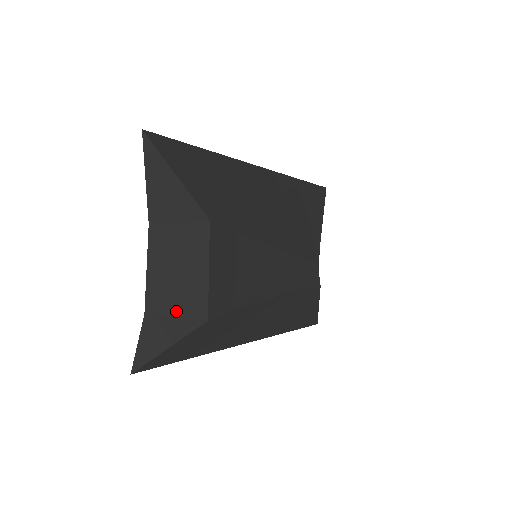
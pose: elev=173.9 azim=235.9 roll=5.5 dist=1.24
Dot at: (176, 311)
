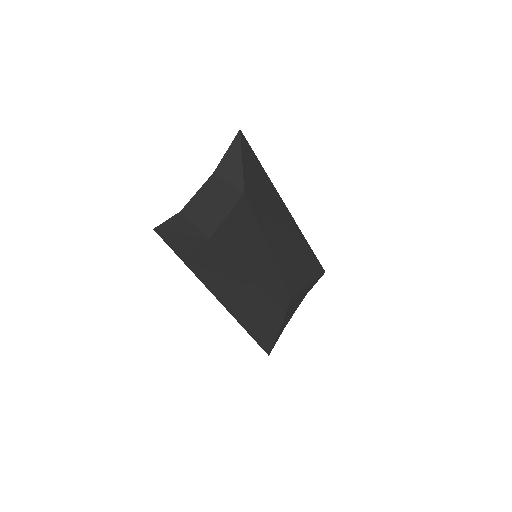
Dot at: (197, 222)
